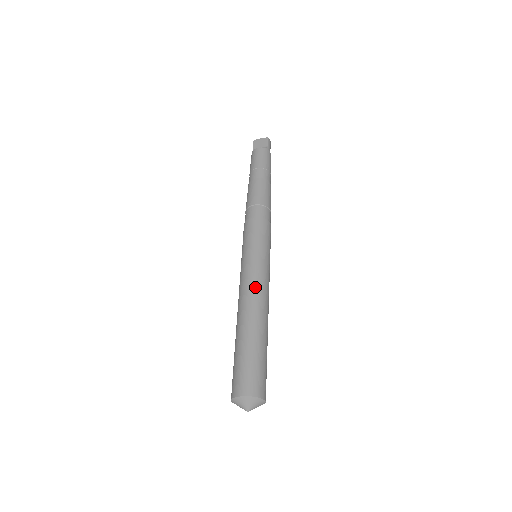
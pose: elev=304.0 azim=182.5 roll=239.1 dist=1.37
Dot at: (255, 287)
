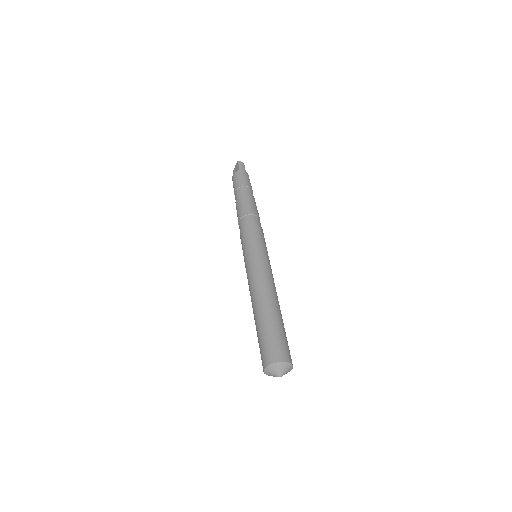
Dot at: (252, 282)
